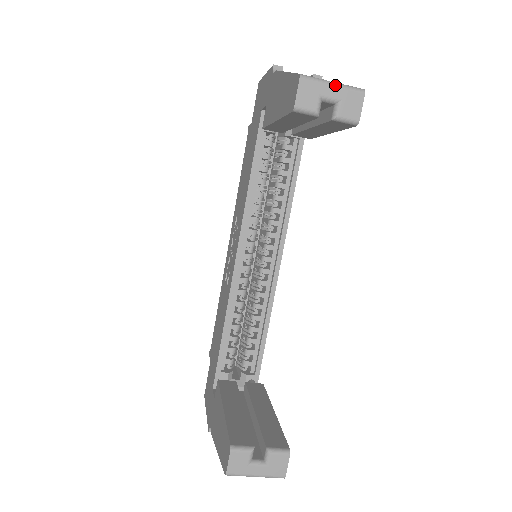
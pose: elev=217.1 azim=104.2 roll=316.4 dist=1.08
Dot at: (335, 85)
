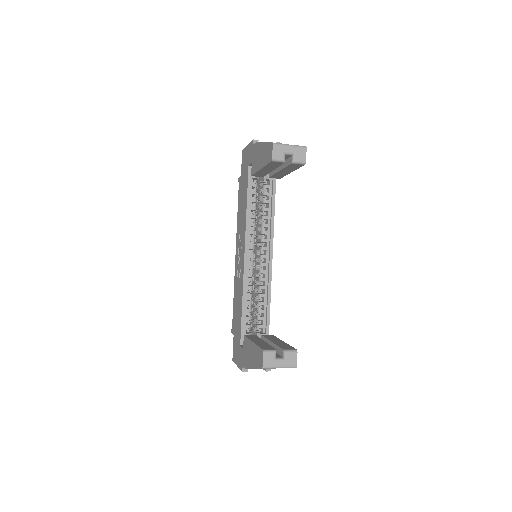
Dot at: (291, 146)
